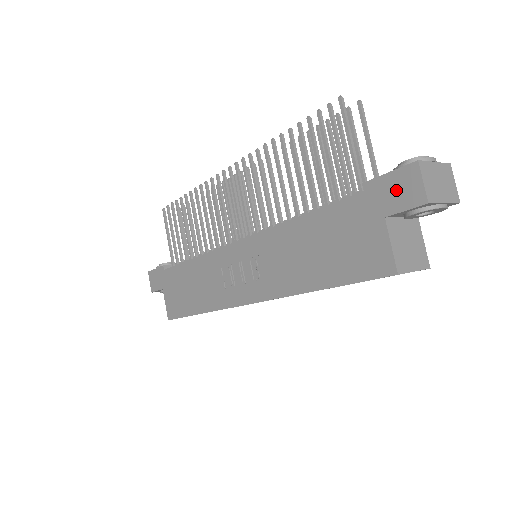
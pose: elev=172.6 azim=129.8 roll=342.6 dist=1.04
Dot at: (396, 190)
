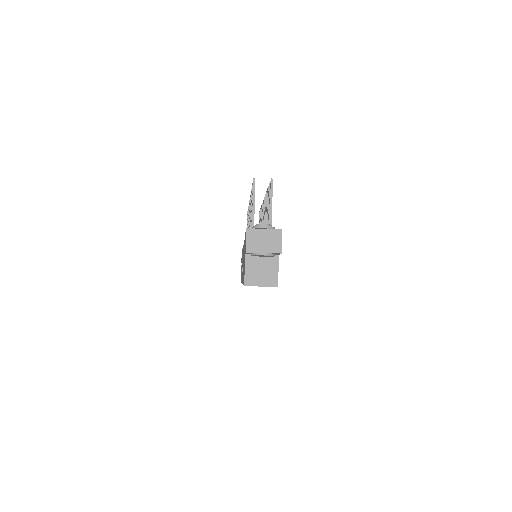
Dot at: (245, 241)
